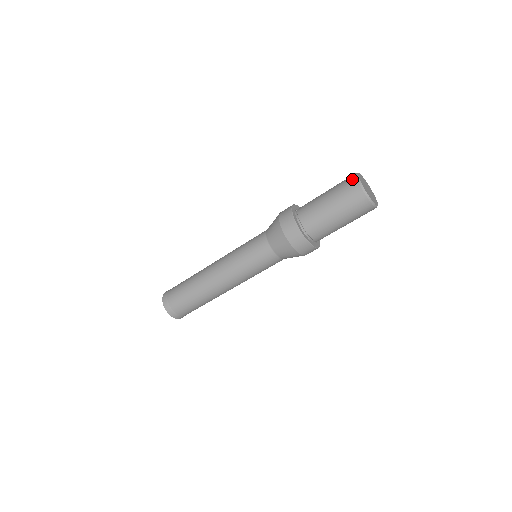
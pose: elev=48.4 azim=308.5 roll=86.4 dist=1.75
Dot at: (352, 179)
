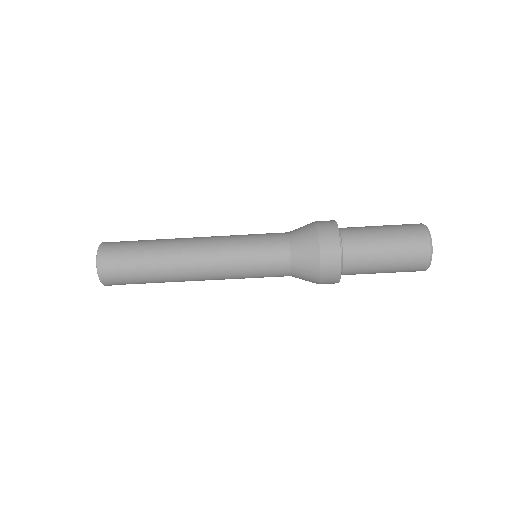
Dot at: (423, 233)
